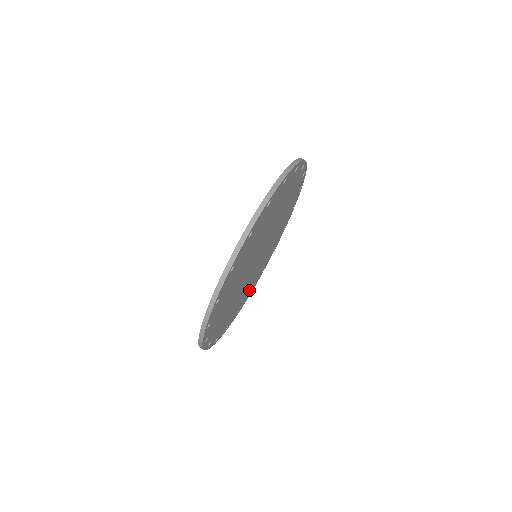
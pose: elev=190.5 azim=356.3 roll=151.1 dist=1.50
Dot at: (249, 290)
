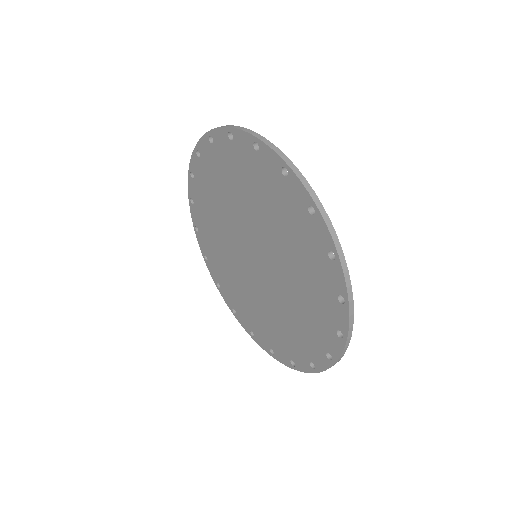
Dot at: occluded
